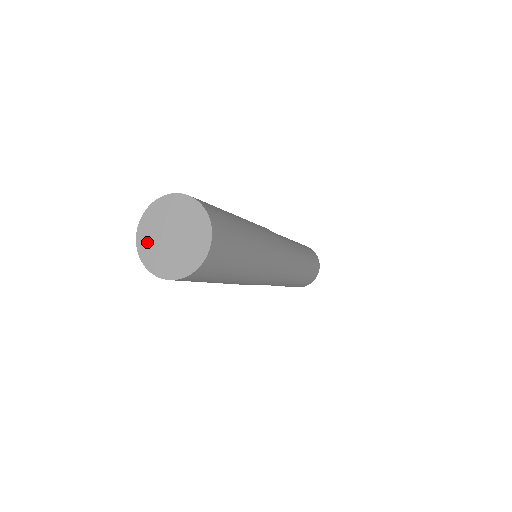
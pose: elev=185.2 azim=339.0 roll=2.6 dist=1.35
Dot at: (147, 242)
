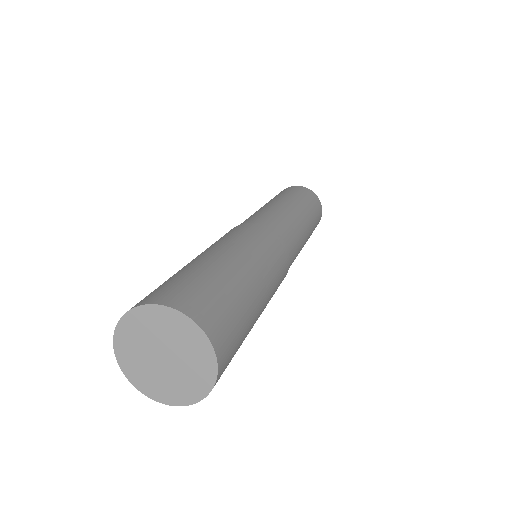
Dot at: (137, 371)
